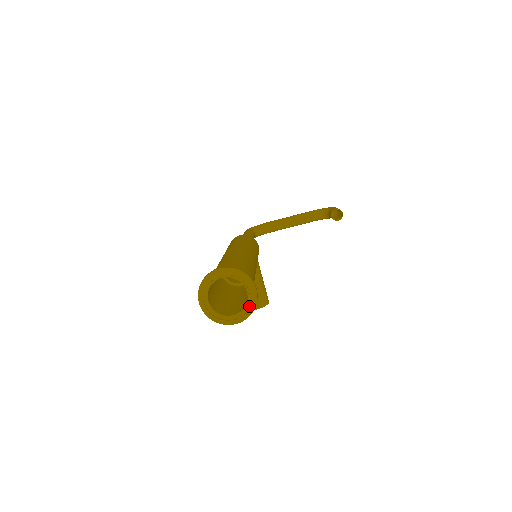
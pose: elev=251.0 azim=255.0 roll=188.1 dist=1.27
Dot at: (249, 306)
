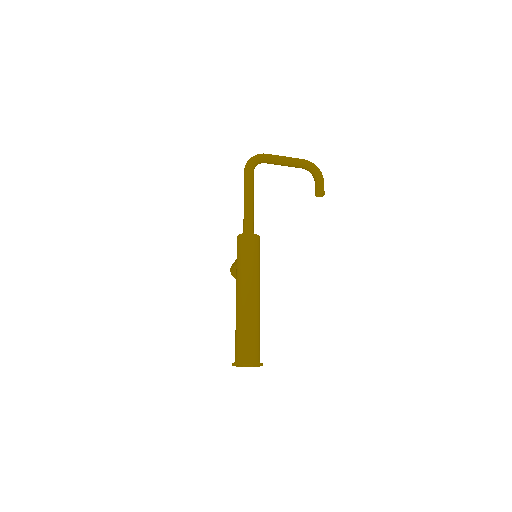
Dot at: (254, 366)
